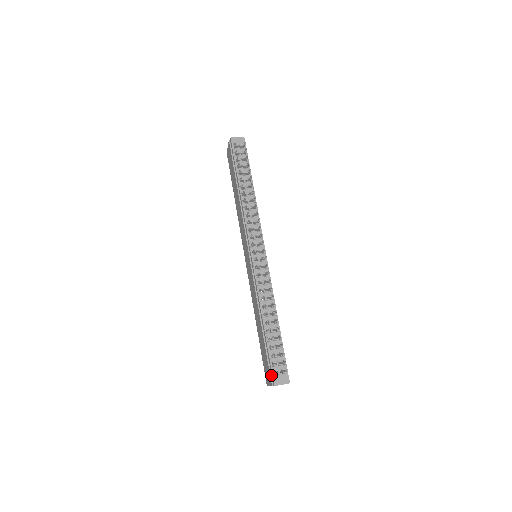
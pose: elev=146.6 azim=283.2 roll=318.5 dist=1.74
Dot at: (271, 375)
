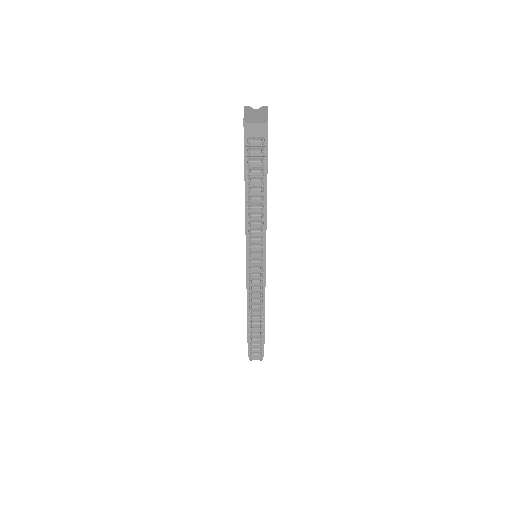
Dot at: (248, 351)
